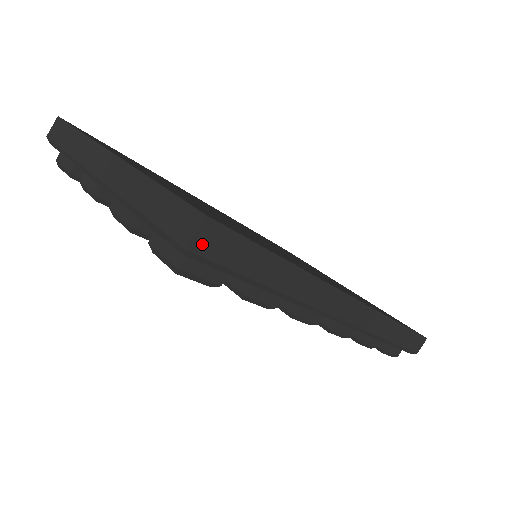
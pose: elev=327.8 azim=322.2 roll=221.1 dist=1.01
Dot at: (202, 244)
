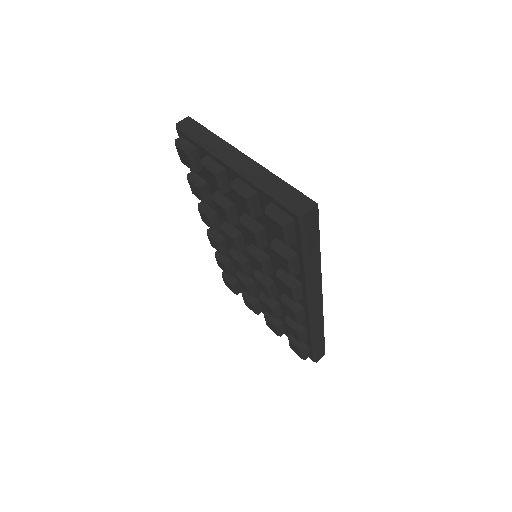
Dot at: (309, 216)
